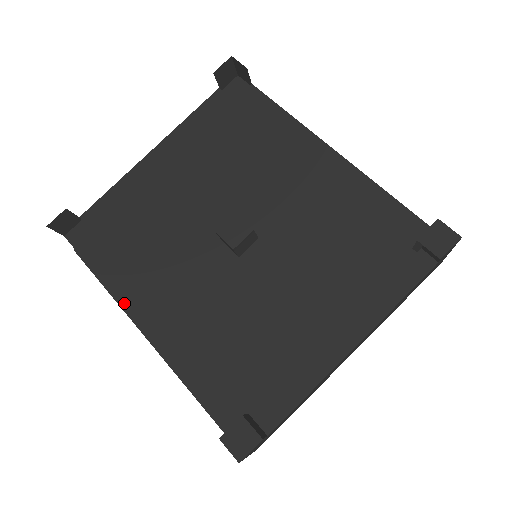
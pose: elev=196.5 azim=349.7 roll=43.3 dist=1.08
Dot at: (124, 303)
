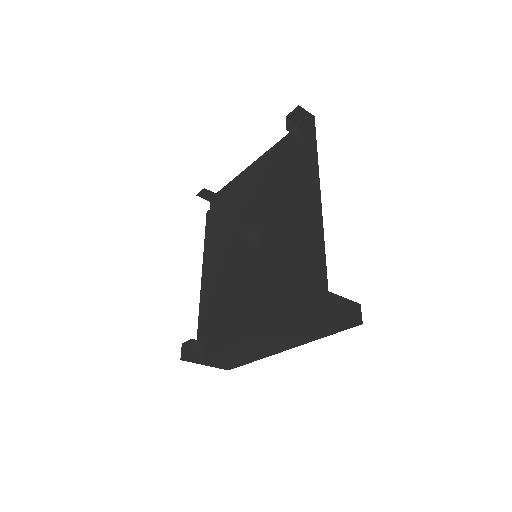
Dot at: (205, 253)
